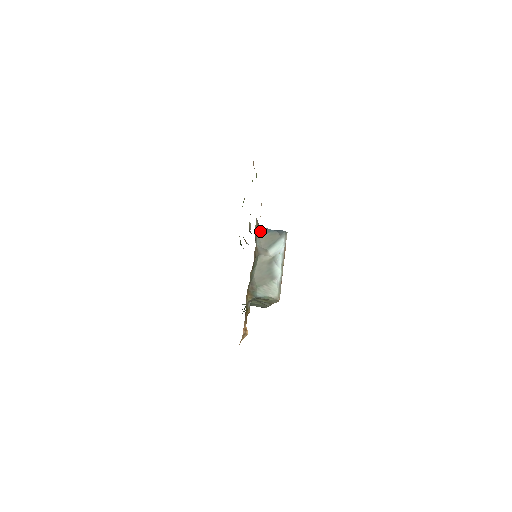
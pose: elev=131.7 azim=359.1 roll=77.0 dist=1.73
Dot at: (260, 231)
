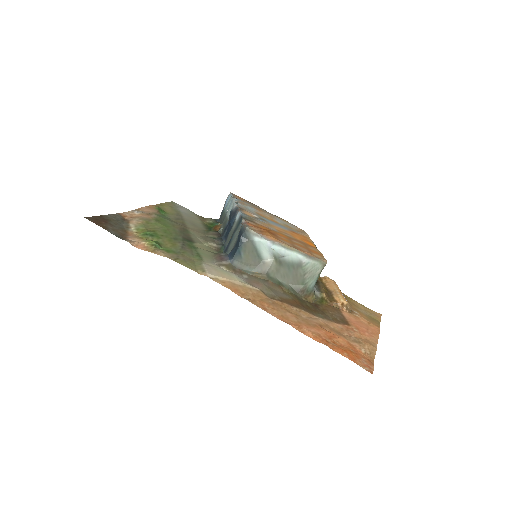
Dot at: (236, 263)
